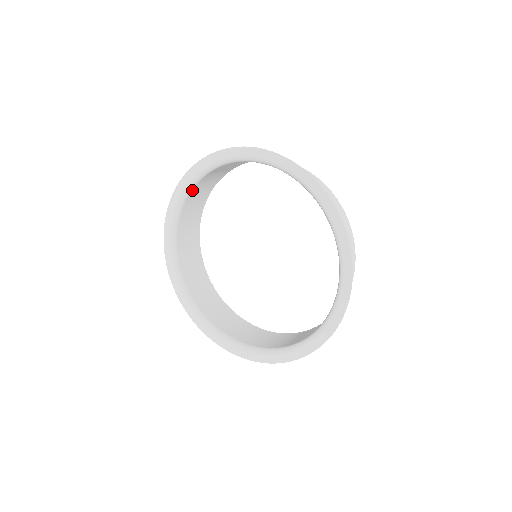
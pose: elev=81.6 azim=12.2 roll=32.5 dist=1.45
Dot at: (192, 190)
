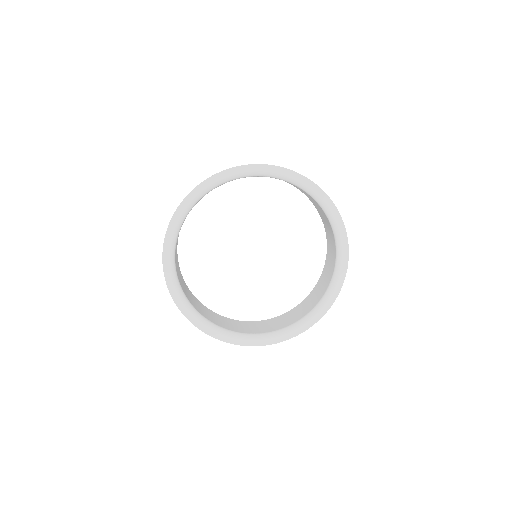
Dot at: (176, 270)
